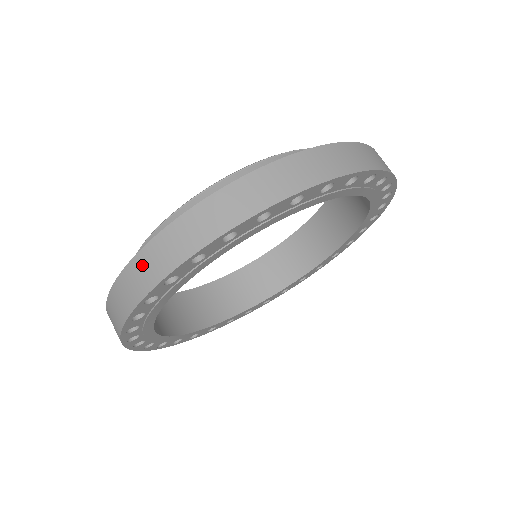
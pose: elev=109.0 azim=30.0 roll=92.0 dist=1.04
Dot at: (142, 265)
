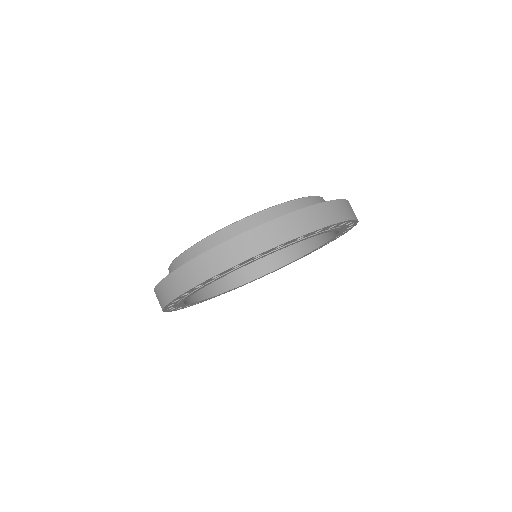
Dot at: occluded
